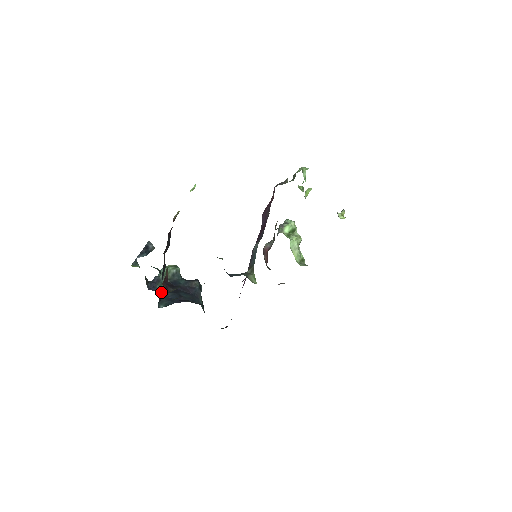
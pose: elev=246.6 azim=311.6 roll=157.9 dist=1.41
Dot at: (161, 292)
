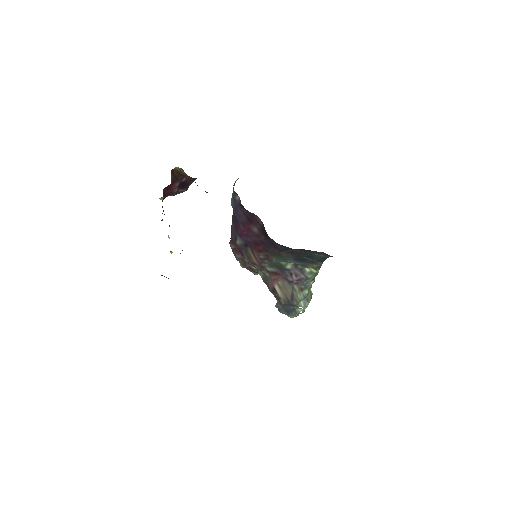
Dot at: occluded
